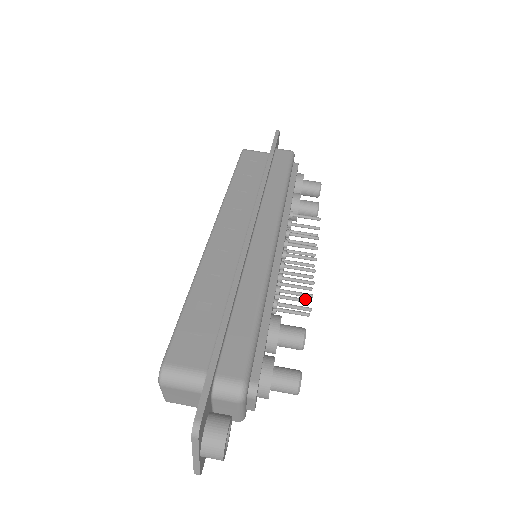
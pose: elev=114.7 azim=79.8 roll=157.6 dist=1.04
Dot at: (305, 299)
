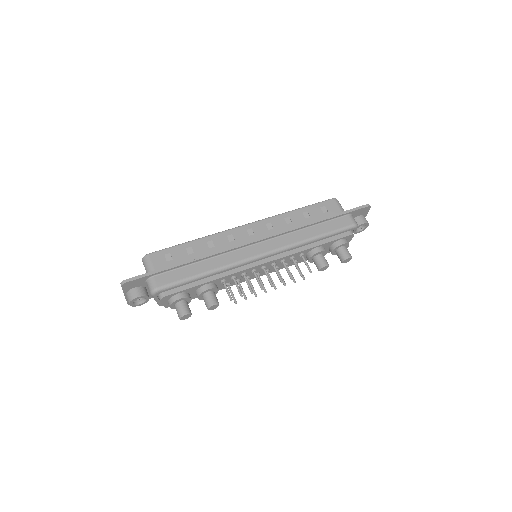
Dot at: (245, 296)
